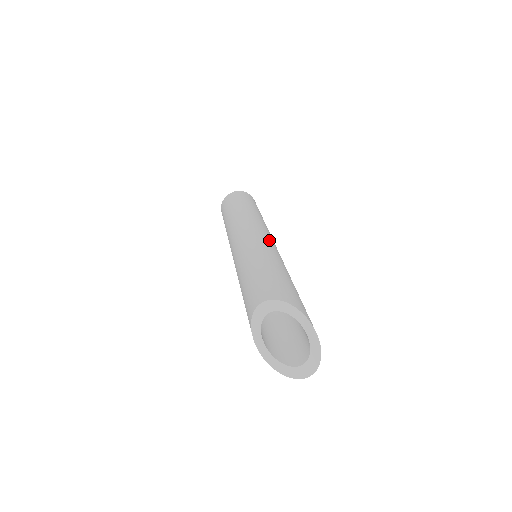
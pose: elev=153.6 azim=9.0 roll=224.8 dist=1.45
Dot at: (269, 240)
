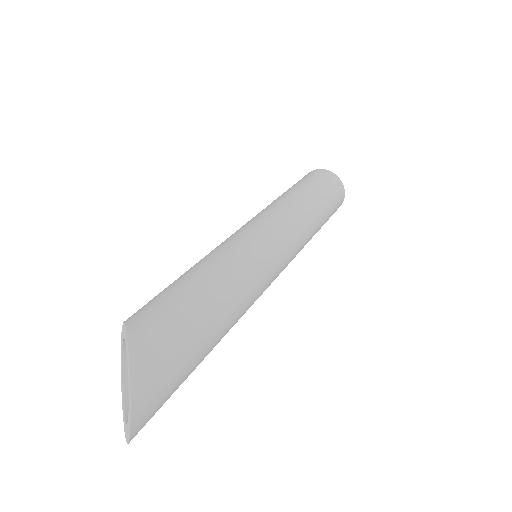
Dot at: (253, 232)
